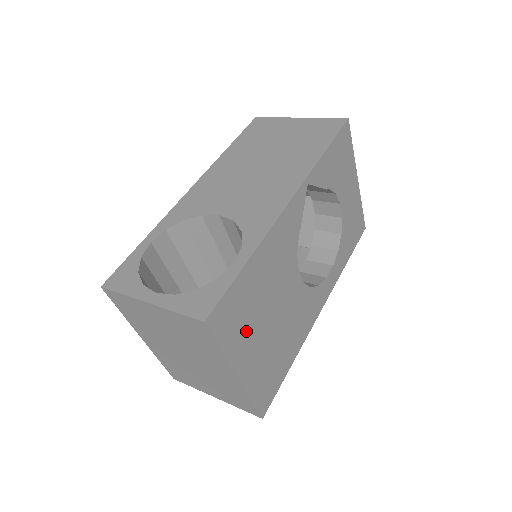
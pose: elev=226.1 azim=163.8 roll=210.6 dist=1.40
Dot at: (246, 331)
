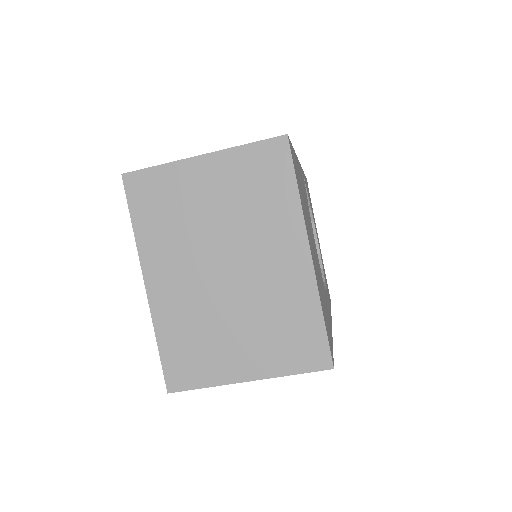
Dot at: (305, 214)
